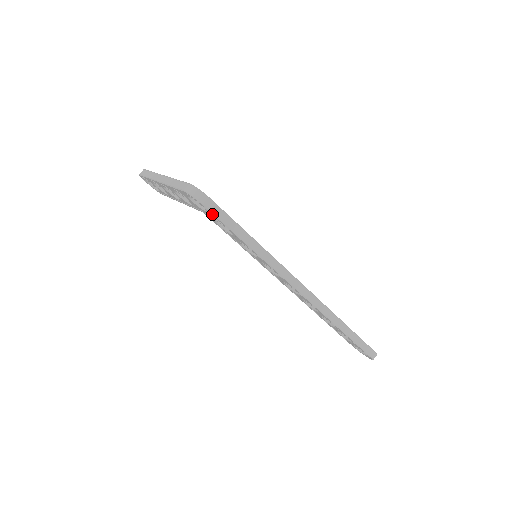
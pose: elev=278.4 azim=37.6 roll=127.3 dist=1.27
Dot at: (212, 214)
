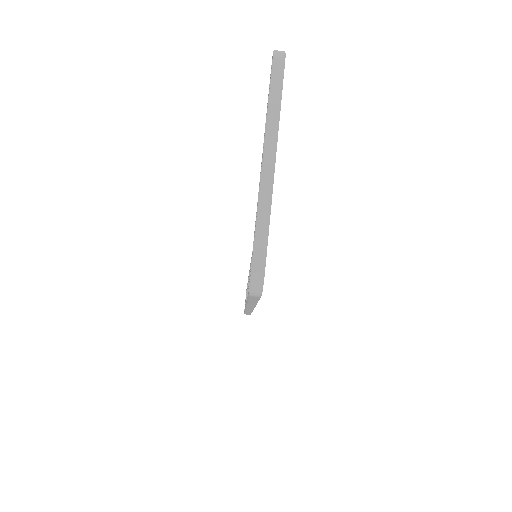
Dot at: occluded
